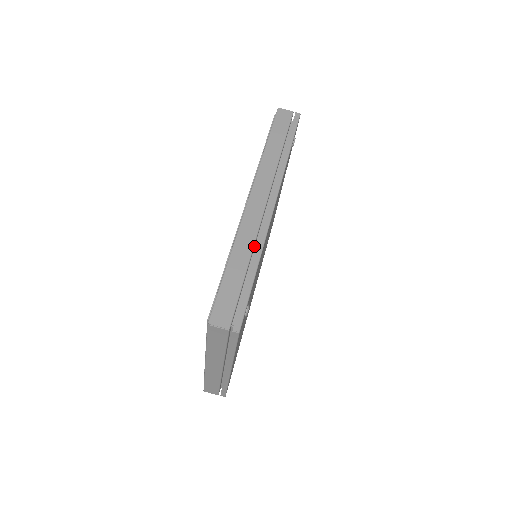
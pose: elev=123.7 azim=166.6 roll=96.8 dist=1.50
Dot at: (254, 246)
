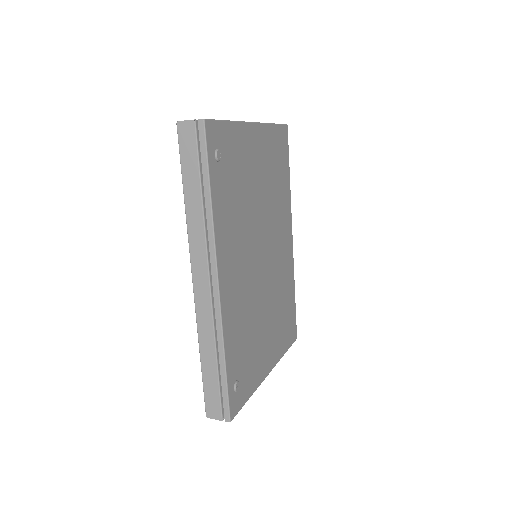
Dot at: occluded
